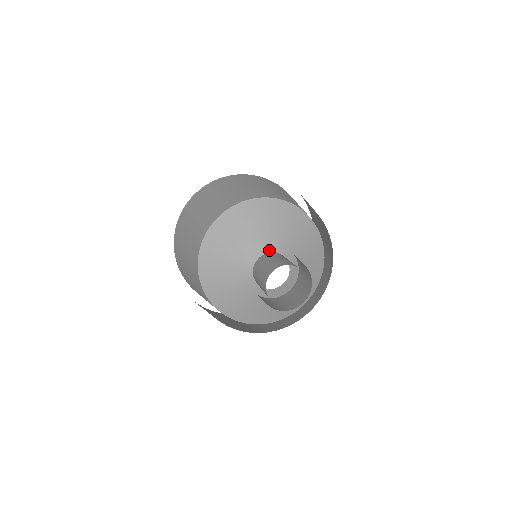
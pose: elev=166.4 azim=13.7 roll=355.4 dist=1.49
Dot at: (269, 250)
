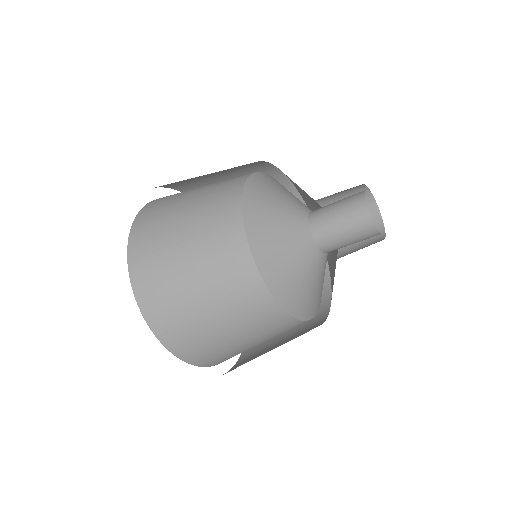
Dot at: (308, 210)
